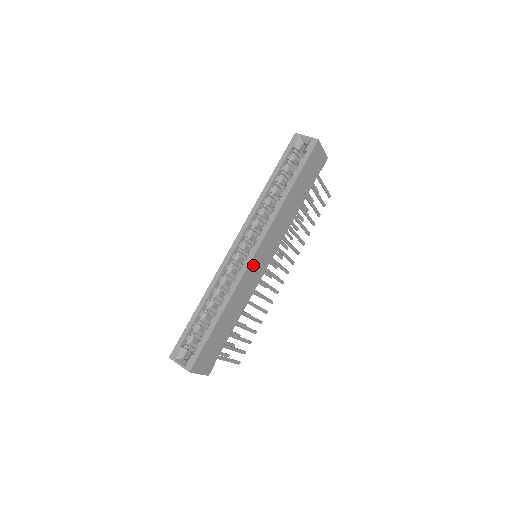
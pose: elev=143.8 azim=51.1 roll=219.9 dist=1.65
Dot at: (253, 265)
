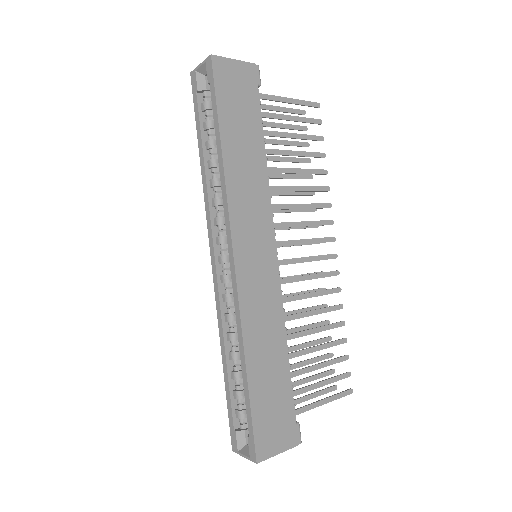
Dot at: (245, 275)
